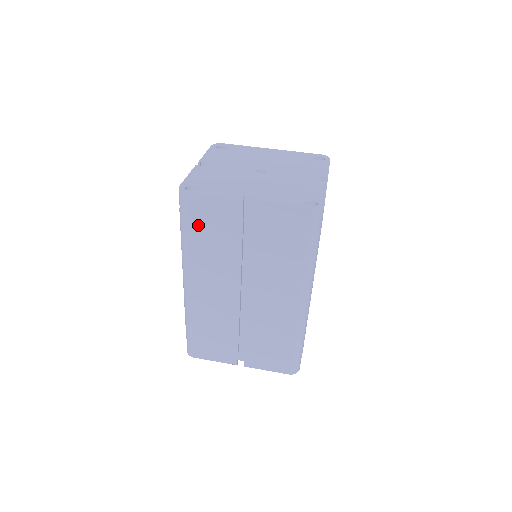
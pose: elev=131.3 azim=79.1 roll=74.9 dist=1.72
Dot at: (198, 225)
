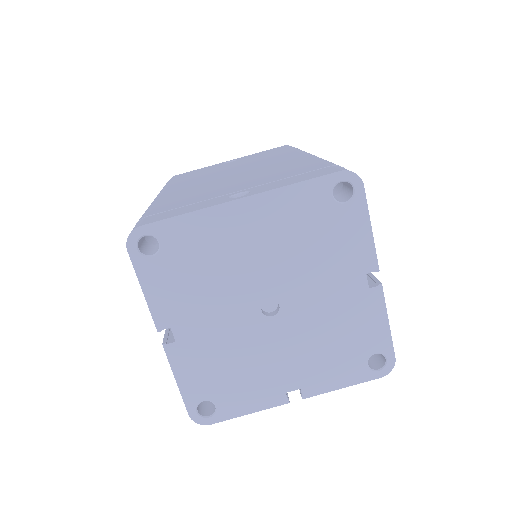
Dot at: occluded
